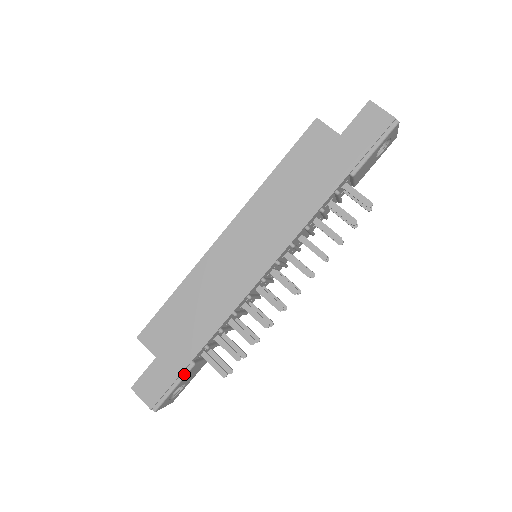
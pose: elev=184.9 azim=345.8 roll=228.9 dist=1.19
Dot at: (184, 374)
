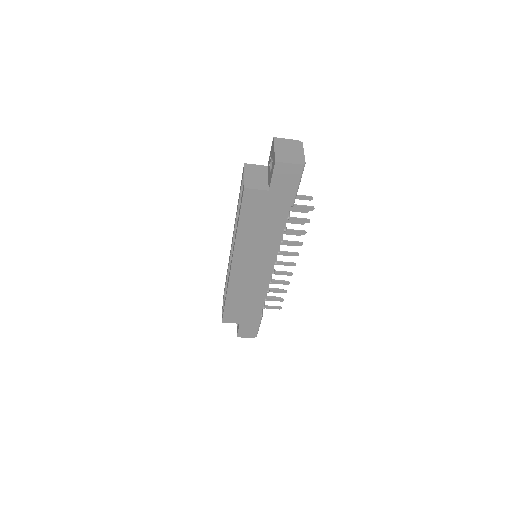
Dot at: (260, 321)
